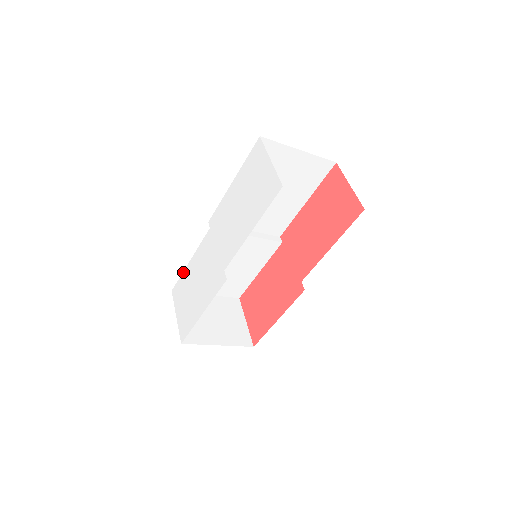
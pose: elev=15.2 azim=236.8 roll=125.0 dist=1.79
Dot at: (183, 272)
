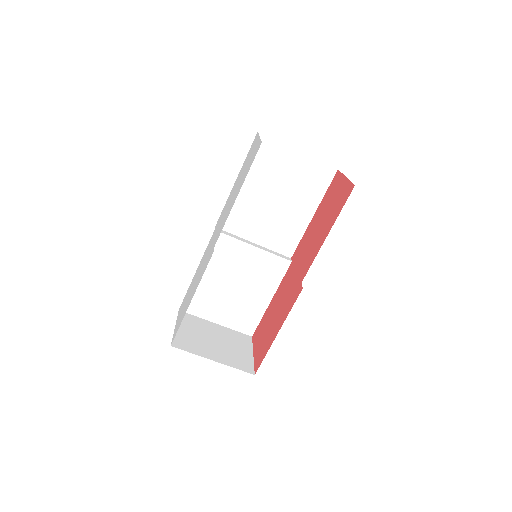
Dot at: (190, 284)
